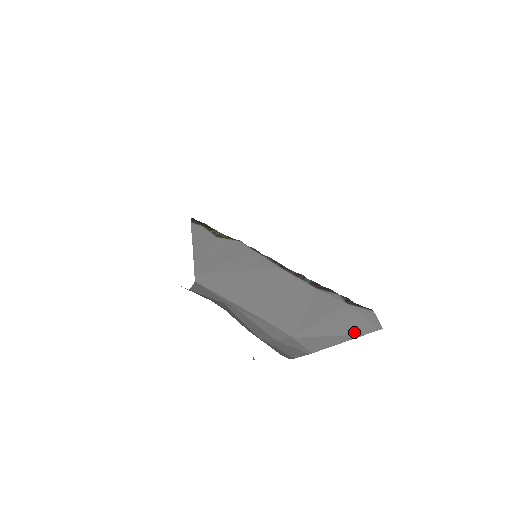
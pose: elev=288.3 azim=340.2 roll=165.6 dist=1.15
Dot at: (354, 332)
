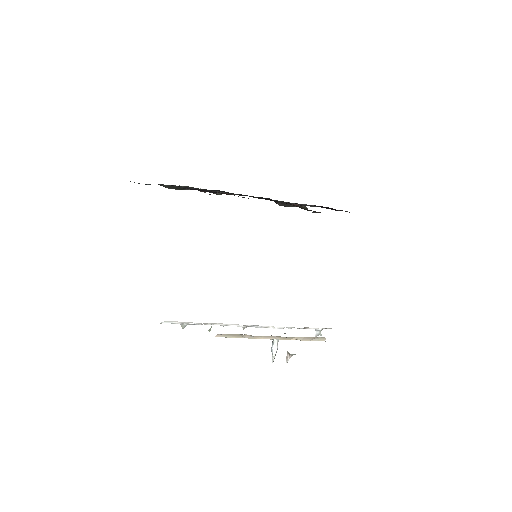
Dot at: occluded
